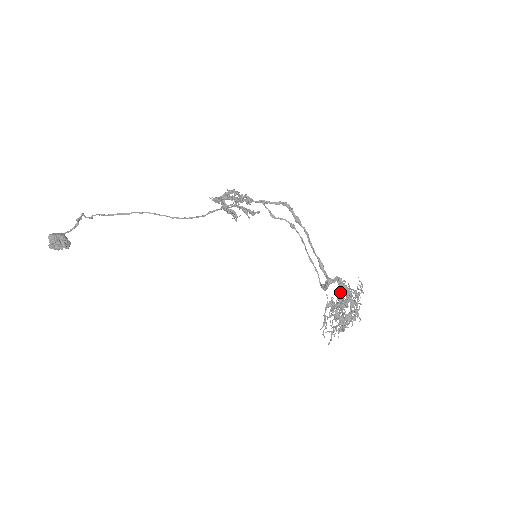
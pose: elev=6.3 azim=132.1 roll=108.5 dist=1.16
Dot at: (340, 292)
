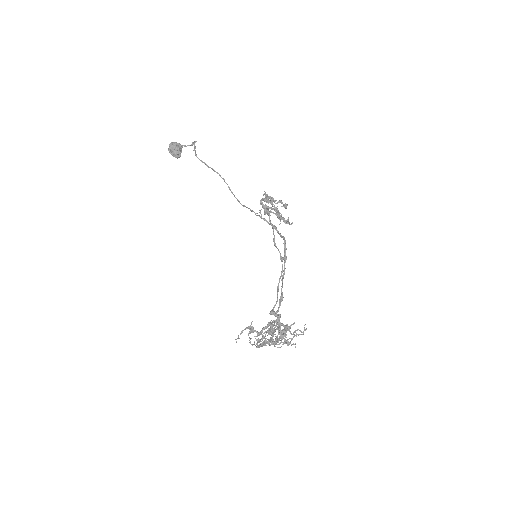
Dot at: (267, 326)
